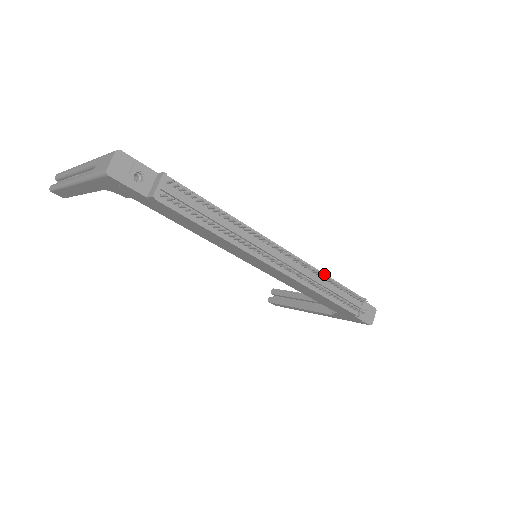
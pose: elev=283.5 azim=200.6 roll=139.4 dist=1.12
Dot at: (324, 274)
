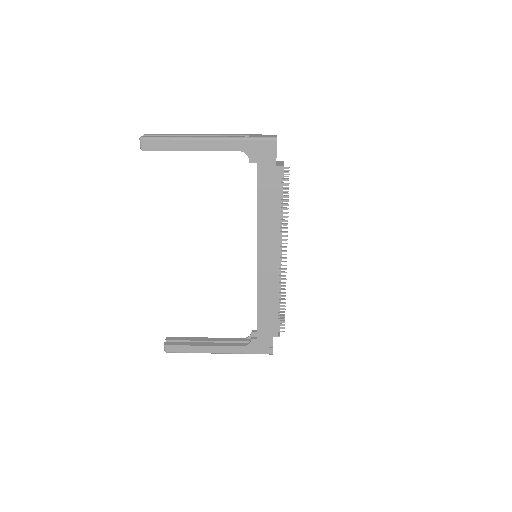
Dot at: occluded
